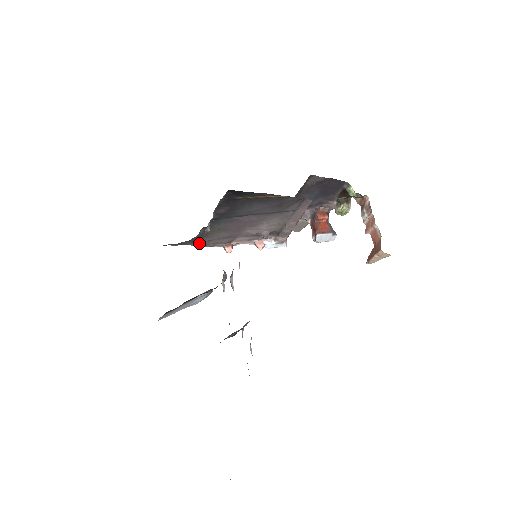
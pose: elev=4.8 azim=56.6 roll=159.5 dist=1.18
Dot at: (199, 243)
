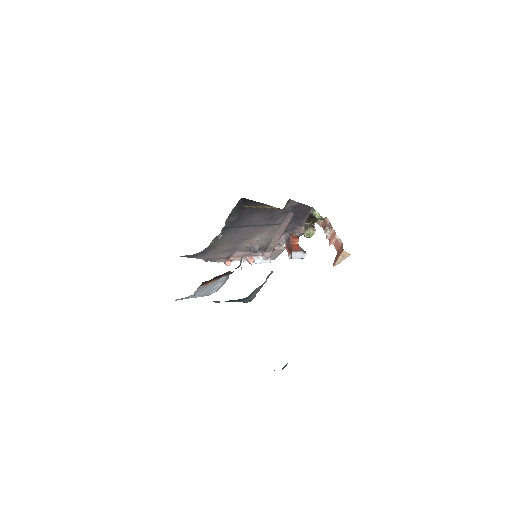
Dot at: (207, 257)
